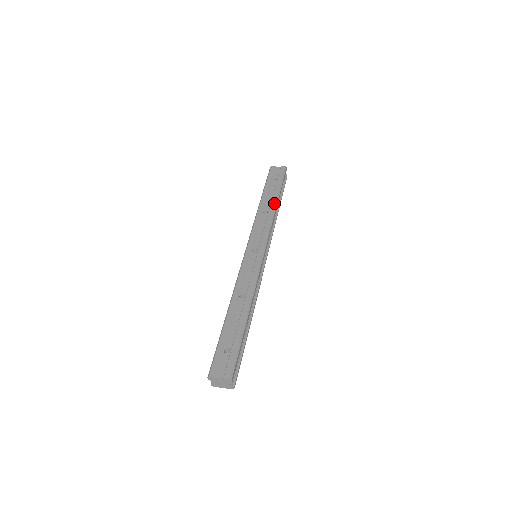
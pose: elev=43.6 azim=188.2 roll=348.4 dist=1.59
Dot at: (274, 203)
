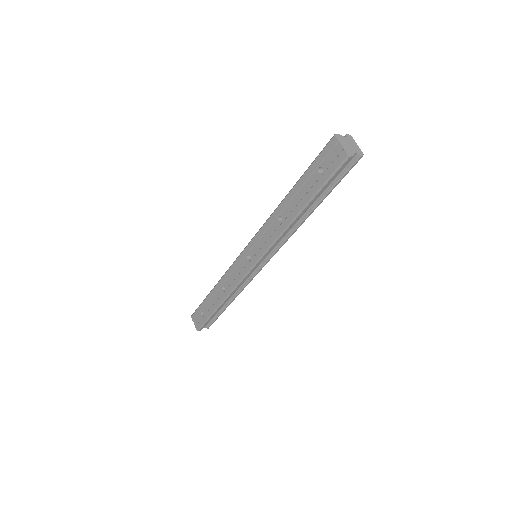
Dot at: (293, 215)
